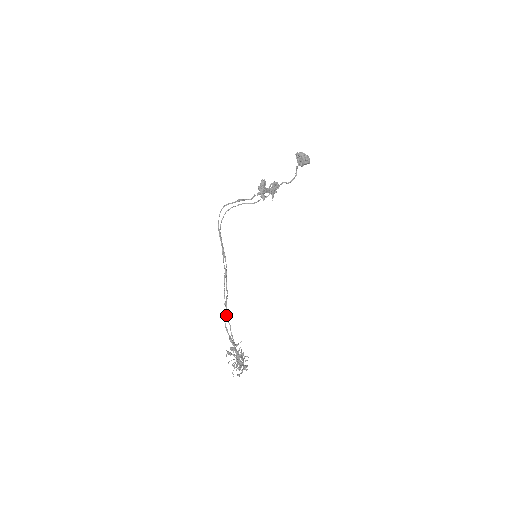
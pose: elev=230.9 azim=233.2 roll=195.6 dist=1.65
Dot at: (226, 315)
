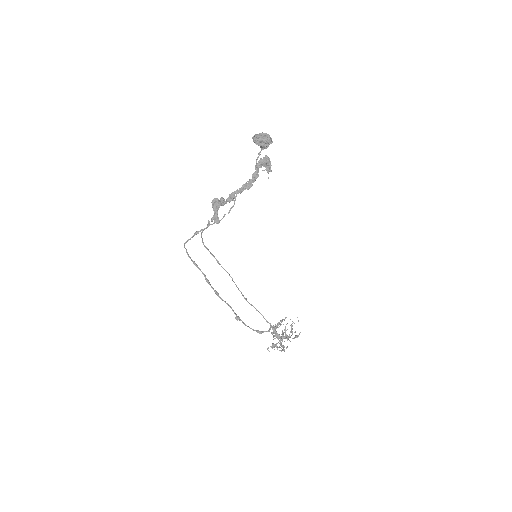
Dot at: (239, 319)
